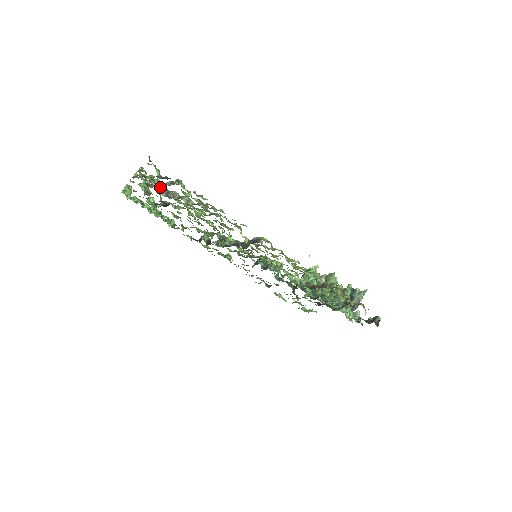
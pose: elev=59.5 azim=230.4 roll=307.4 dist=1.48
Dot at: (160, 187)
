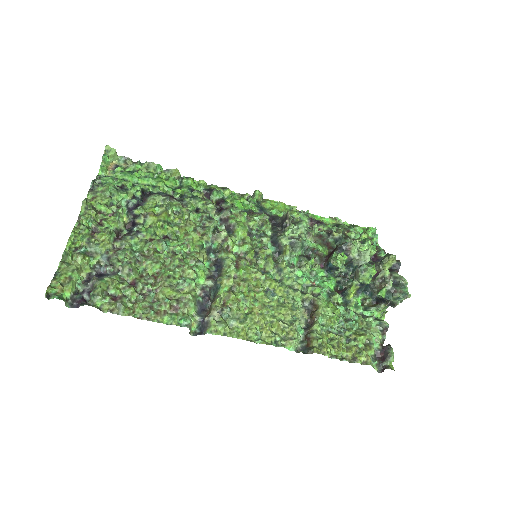
Dot at: (100, 250)
